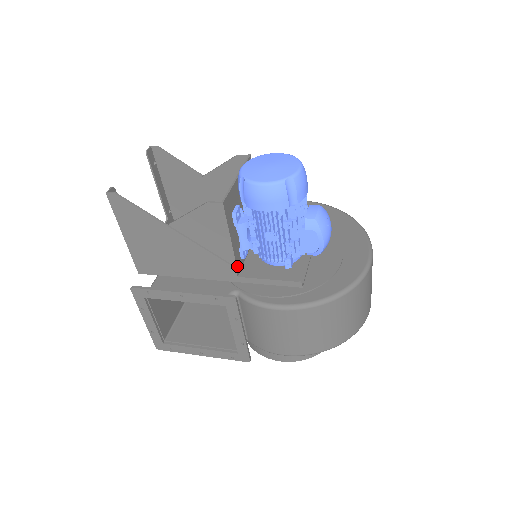
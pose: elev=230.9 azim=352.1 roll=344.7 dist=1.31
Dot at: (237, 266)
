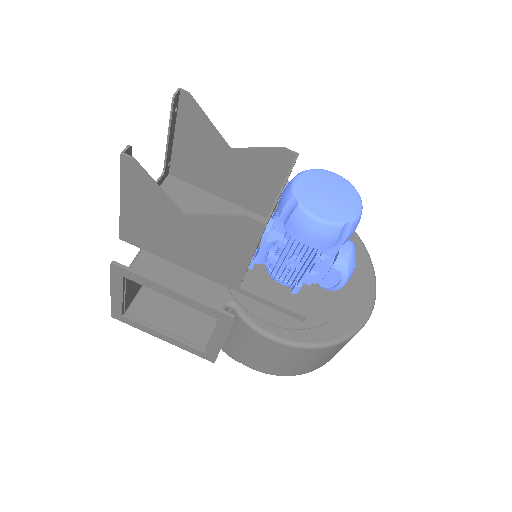
Dot at: (243, 277)
